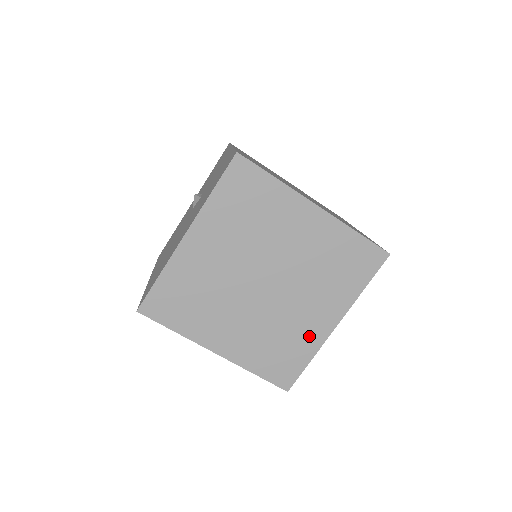
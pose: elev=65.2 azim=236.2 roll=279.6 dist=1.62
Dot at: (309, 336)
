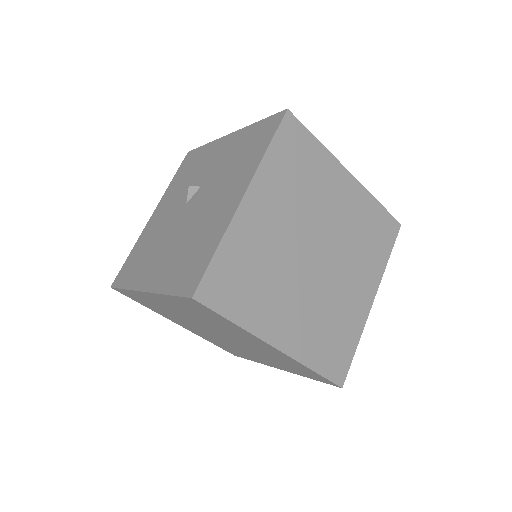
Dot at: (354, 316)
